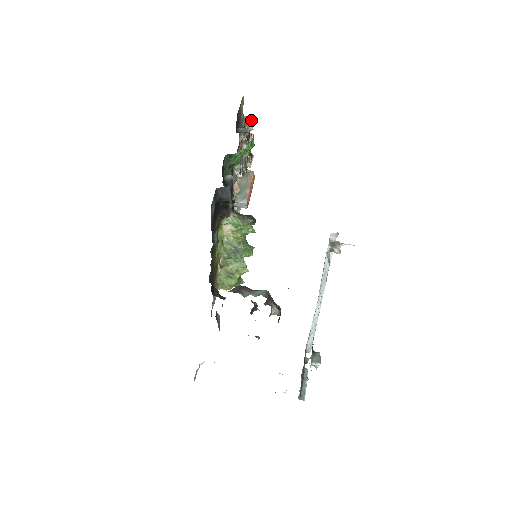
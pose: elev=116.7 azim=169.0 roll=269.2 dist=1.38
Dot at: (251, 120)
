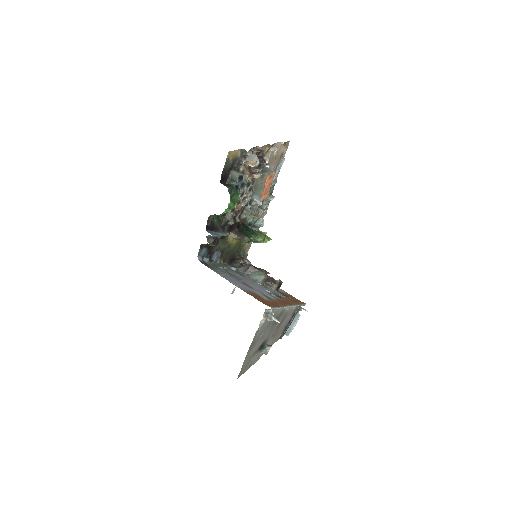
Dot at: (250, 152)
